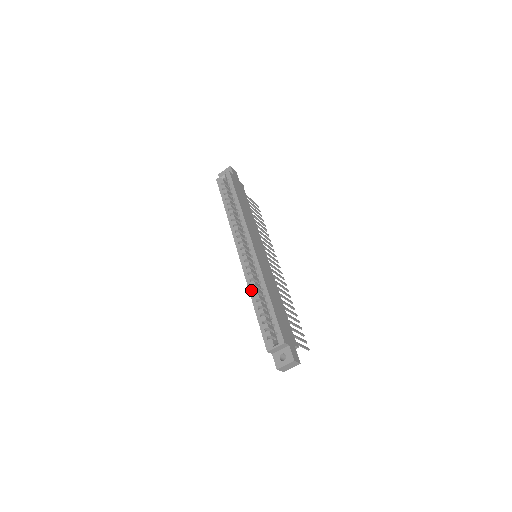
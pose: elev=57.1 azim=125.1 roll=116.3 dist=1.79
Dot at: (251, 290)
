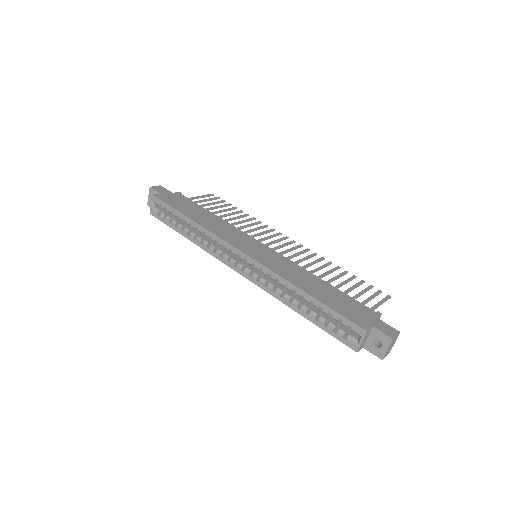
Dot at: (283, 301)
